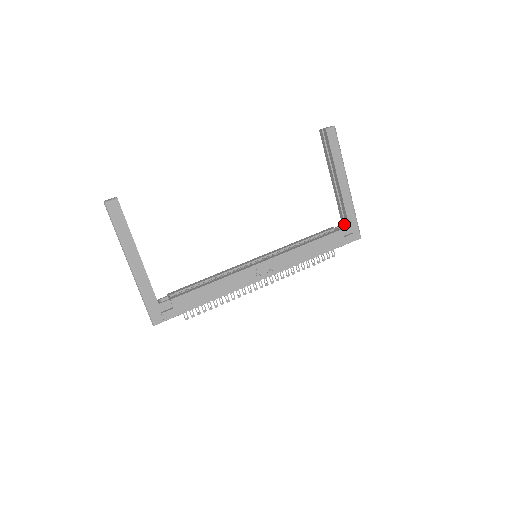
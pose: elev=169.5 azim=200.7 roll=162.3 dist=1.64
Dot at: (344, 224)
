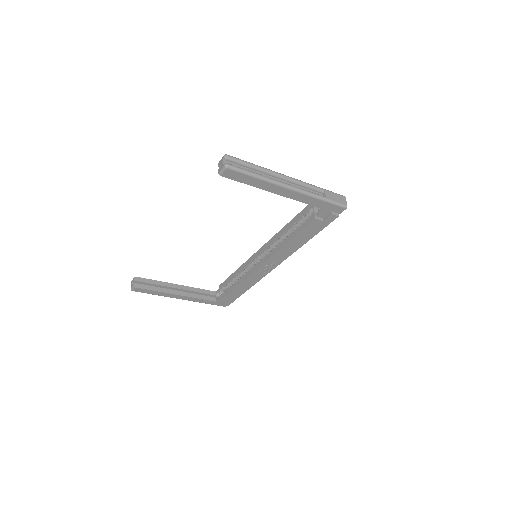
Dot at: occluded
